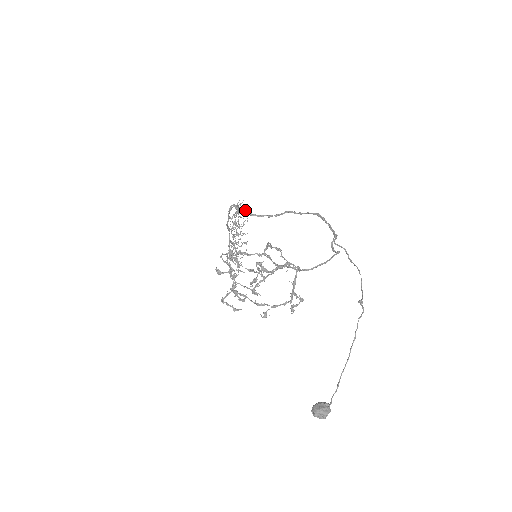
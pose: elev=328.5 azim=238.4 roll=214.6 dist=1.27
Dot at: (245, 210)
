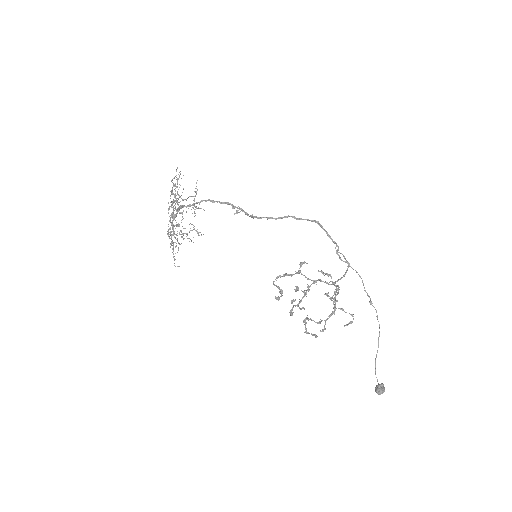
Dot at: occluded
